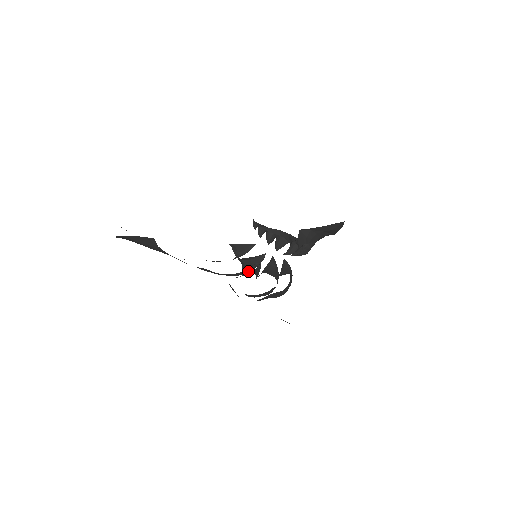
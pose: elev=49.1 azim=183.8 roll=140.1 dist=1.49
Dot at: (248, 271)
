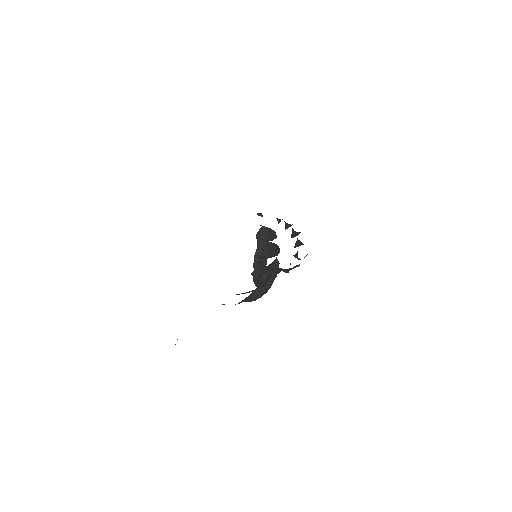
Dot at: (259, 261)
